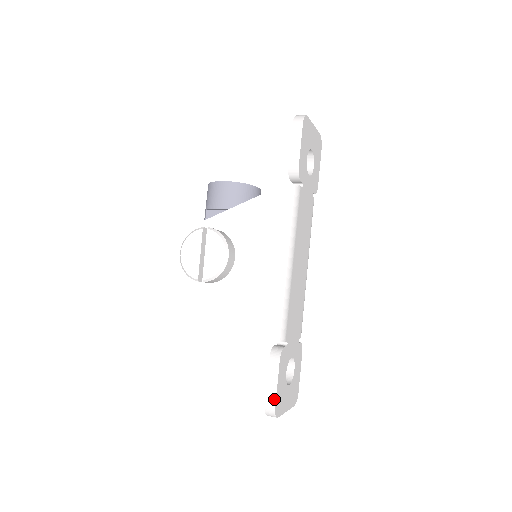
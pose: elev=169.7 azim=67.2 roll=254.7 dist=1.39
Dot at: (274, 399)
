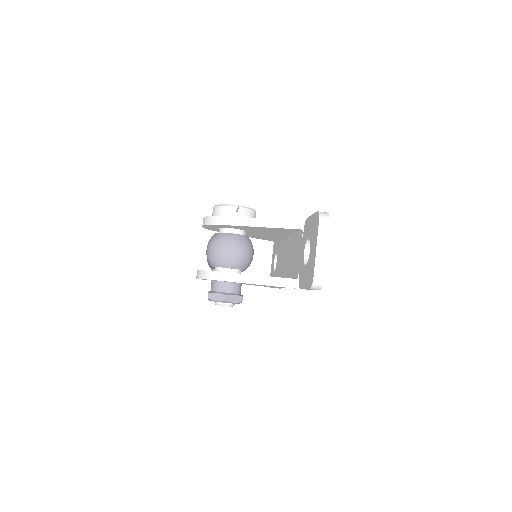
Dot at: occluded
